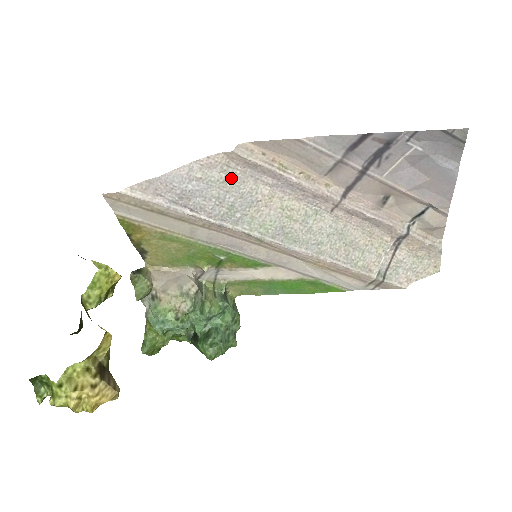
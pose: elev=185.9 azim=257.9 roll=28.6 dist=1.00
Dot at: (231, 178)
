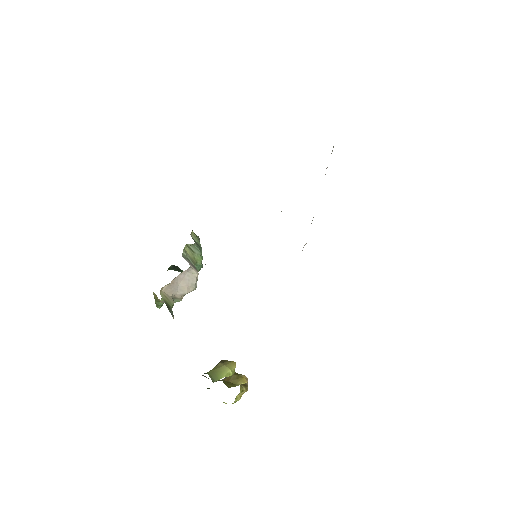
Dot at: occluded
